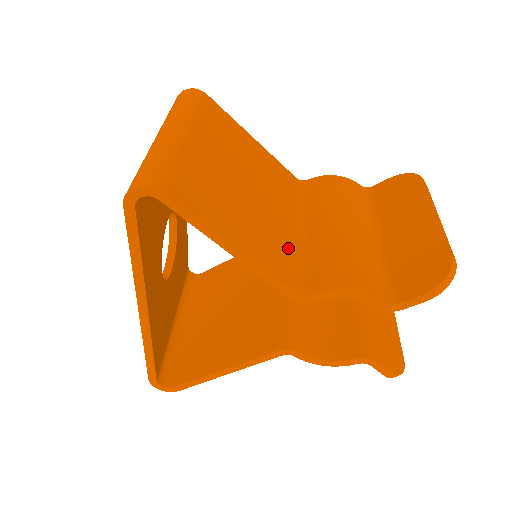
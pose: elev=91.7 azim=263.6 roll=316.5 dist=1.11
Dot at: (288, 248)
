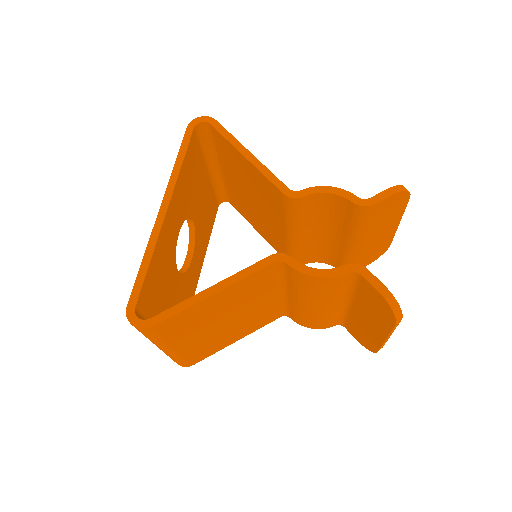
Dot at: occluded
